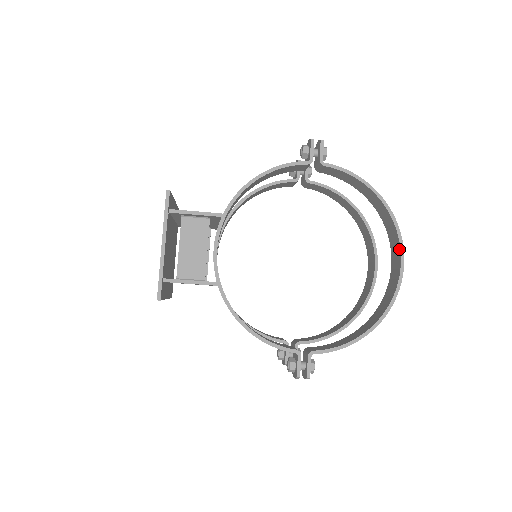
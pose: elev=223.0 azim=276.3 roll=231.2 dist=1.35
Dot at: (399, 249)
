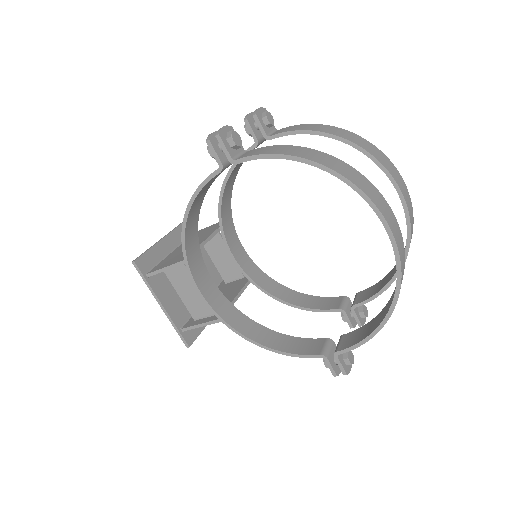
Dot at: (378, 216)
